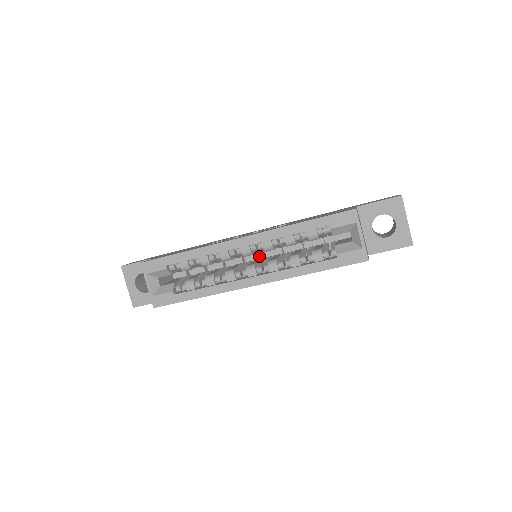
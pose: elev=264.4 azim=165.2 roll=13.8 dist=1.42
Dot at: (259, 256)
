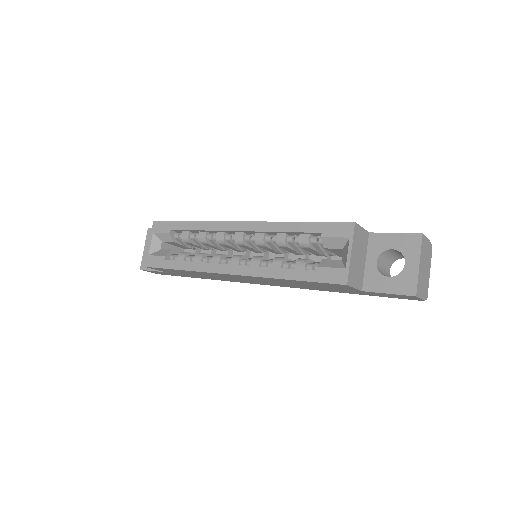
Dot at: occluded
